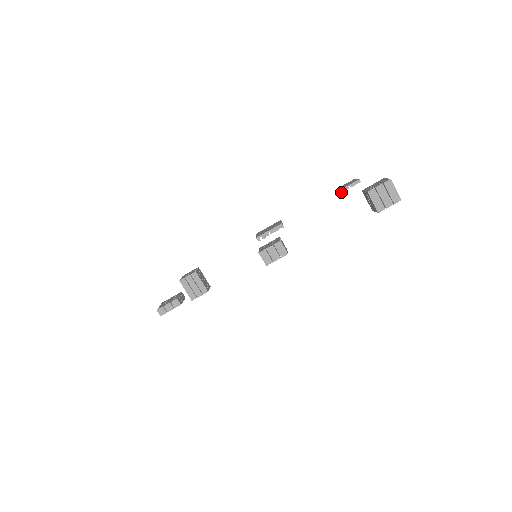
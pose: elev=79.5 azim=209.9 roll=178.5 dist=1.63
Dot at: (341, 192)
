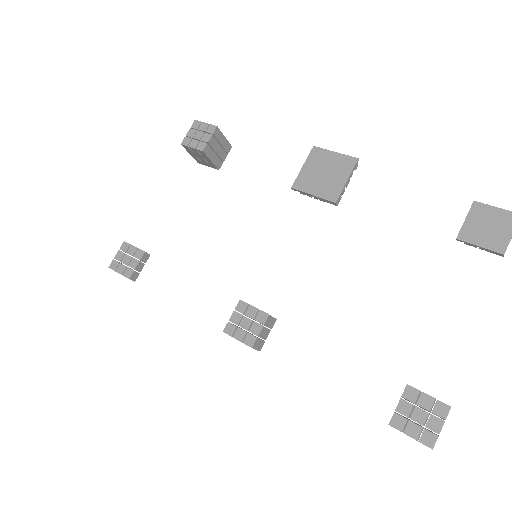
Dot at: (459, 238)
